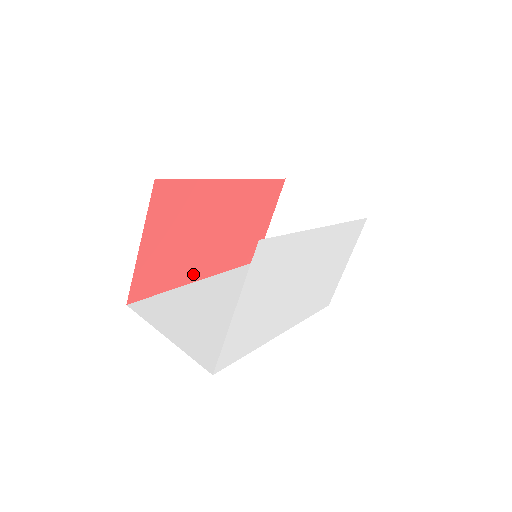
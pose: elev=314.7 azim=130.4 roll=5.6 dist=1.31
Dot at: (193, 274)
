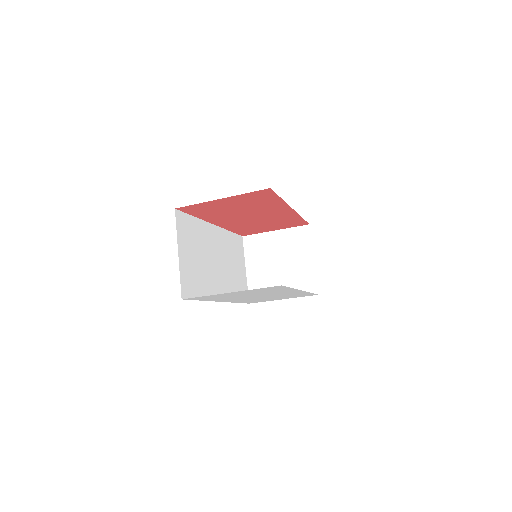
Dot at: (215, 220)
